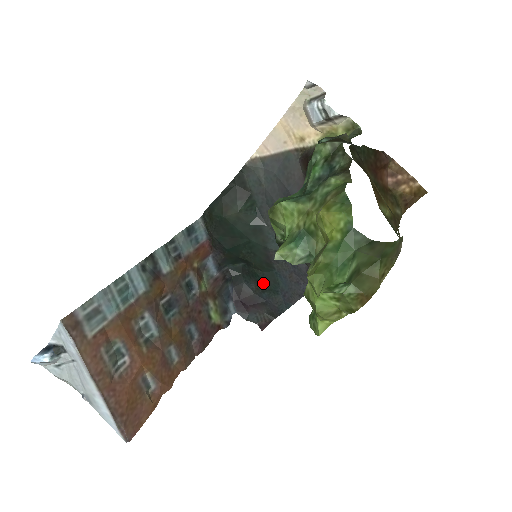
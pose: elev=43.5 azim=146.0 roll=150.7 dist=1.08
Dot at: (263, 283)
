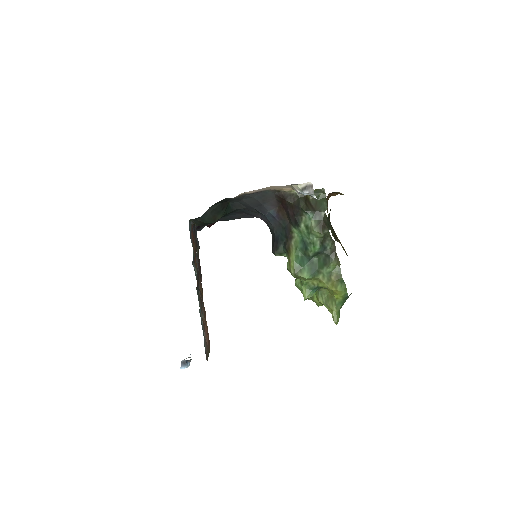
Dot at: occluded
